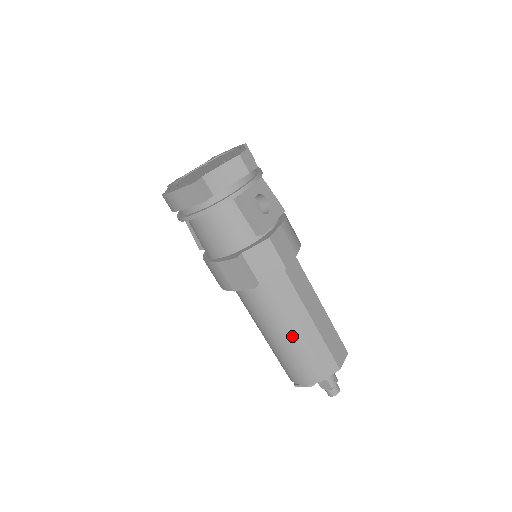
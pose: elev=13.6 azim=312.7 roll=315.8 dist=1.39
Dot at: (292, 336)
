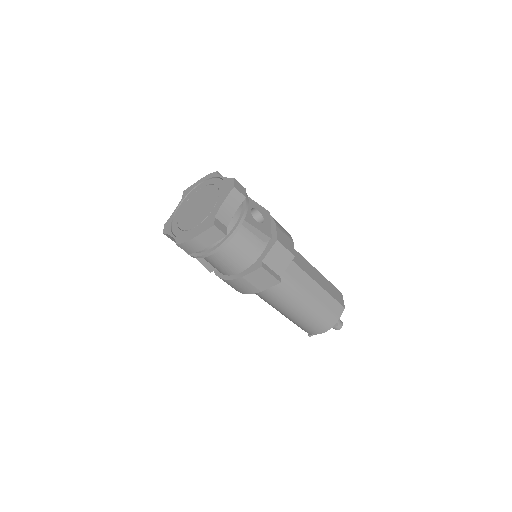
Dot at: (309, 302)
